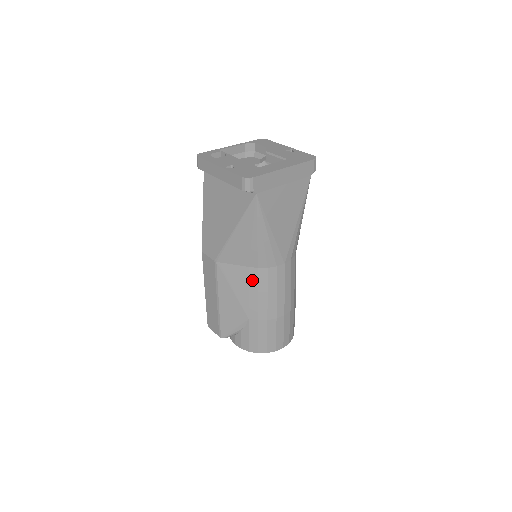
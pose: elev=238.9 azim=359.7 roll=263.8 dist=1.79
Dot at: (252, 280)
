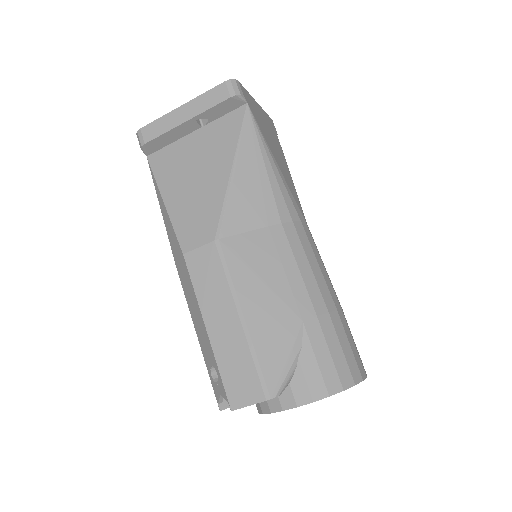
Dot at: (281, 246)
